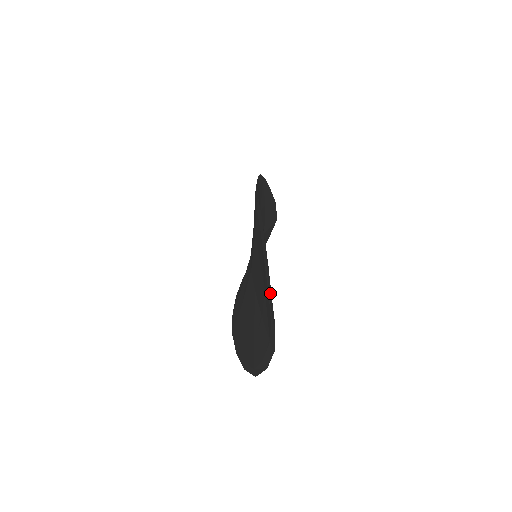
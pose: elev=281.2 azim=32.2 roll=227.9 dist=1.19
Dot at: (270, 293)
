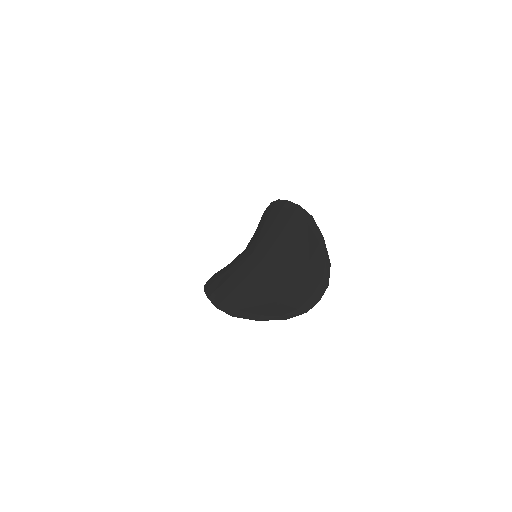
Dot at: (328, 258)
